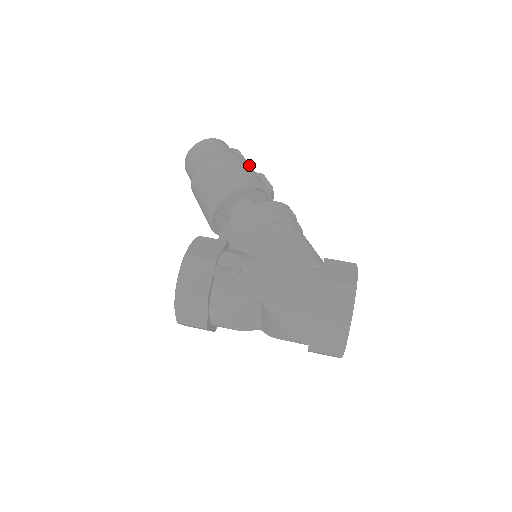
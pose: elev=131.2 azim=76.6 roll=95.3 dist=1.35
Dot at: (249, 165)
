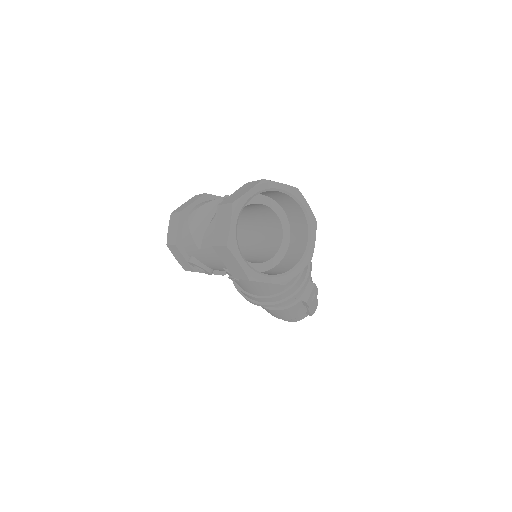
Dot at: occluded
